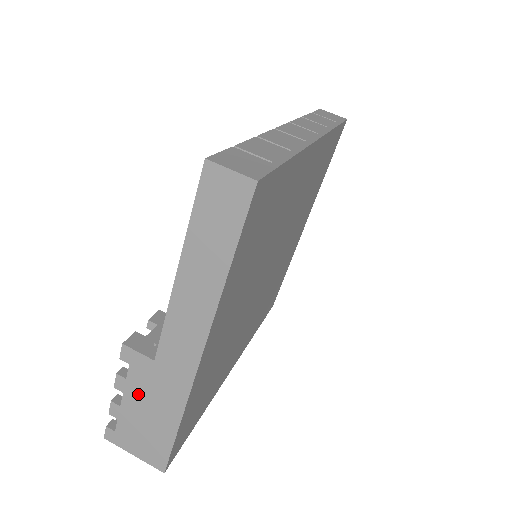
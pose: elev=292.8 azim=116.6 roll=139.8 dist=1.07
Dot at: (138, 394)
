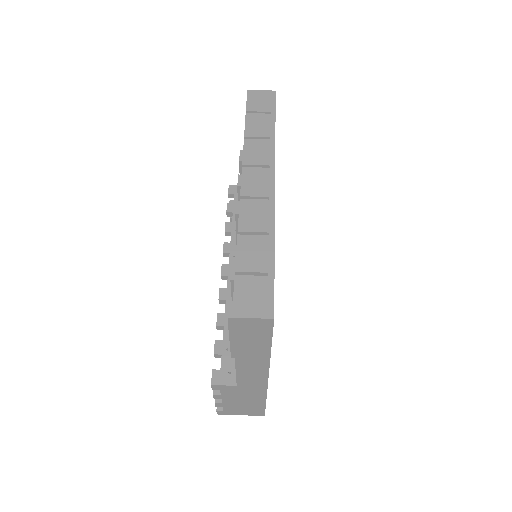
Dot at: (232, 398)
